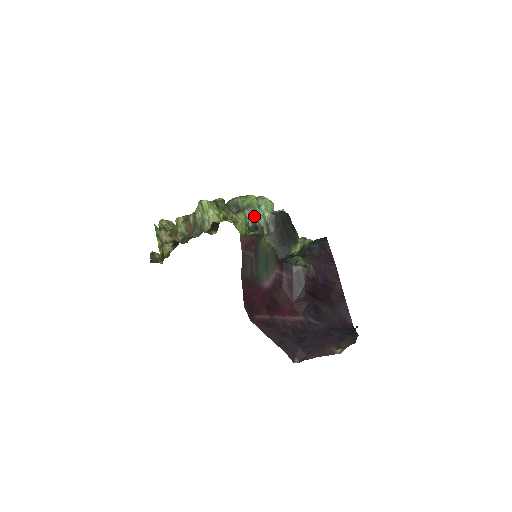
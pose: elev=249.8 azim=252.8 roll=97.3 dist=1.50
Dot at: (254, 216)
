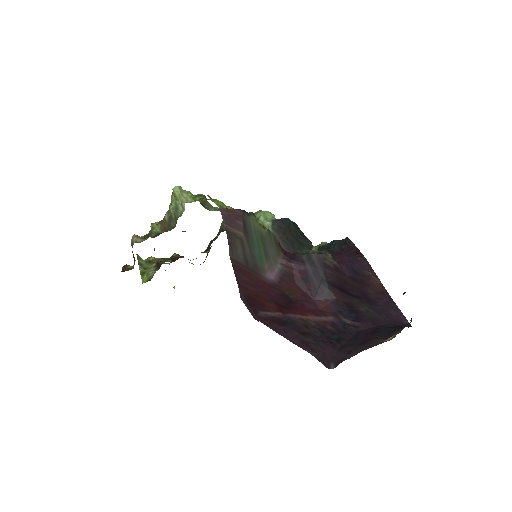
Dot at: occluded
